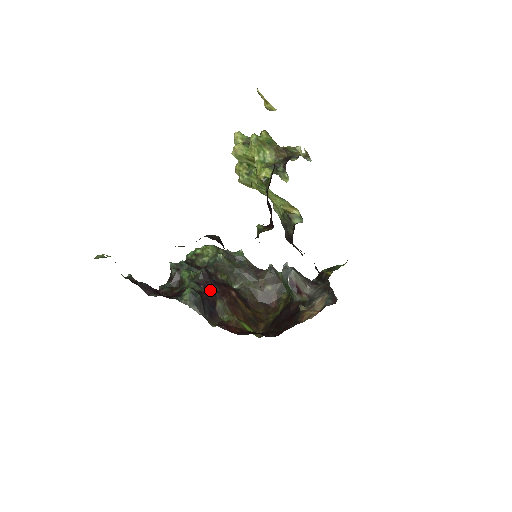
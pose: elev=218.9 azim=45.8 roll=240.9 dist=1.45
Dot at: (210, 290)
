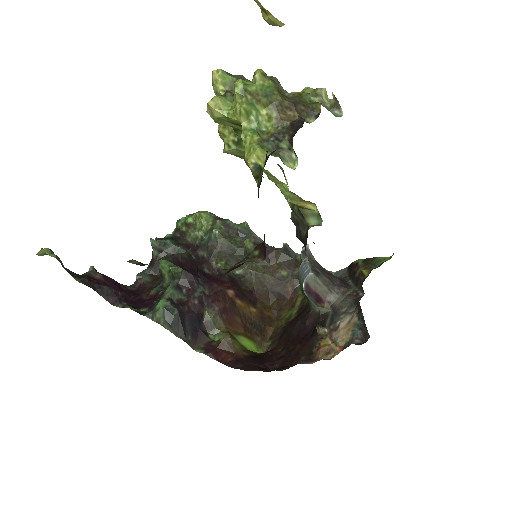
Dot at: (195, 297)
